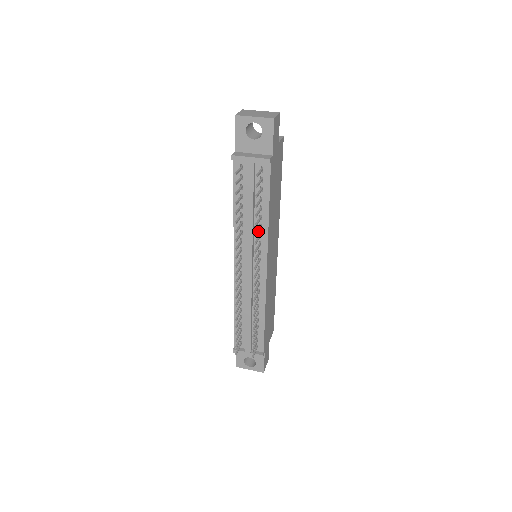
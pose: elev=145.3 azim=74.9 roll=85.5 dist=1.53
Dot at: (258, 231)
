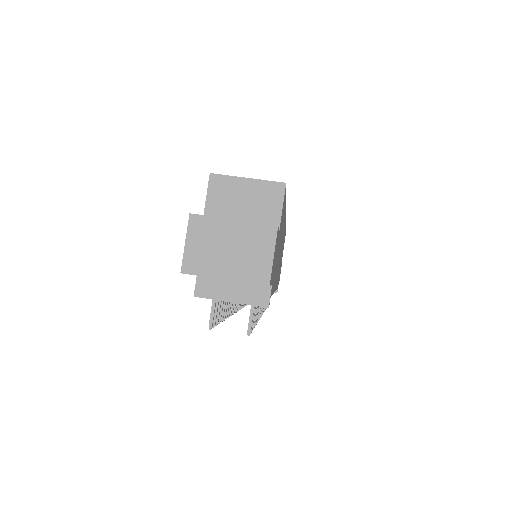
Dot at: (259, 307)
